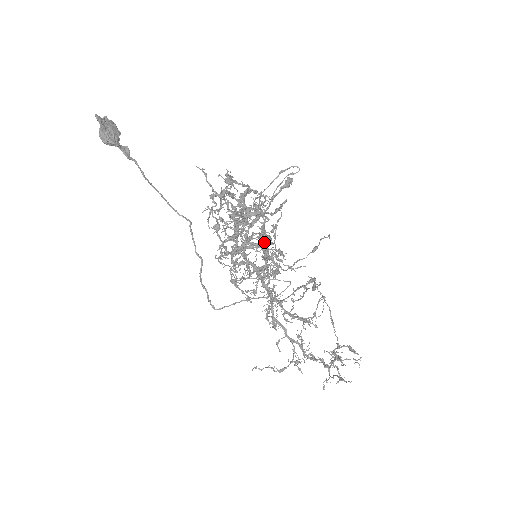
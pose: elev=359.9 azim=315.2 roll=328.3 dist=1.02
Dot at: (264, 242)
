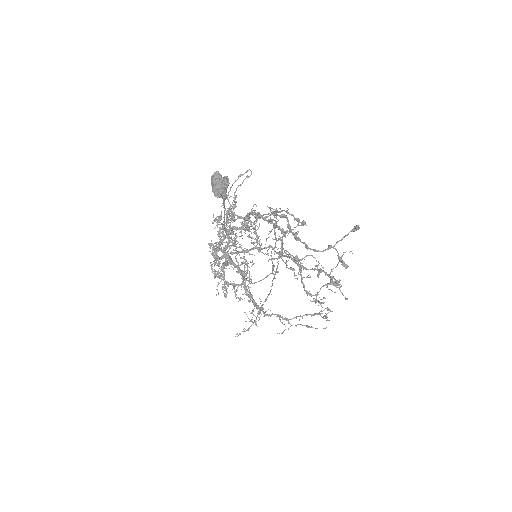
Dot at: (272, 248)
